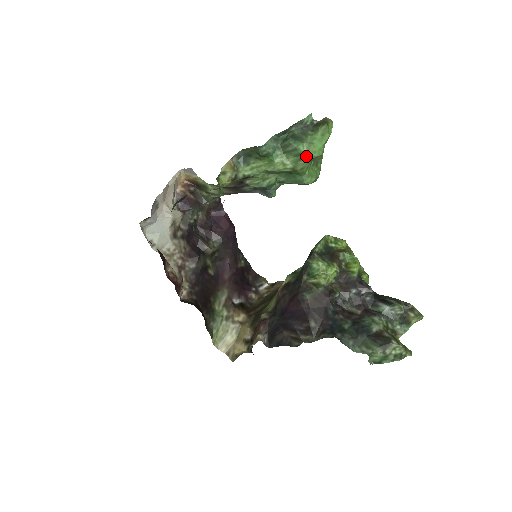
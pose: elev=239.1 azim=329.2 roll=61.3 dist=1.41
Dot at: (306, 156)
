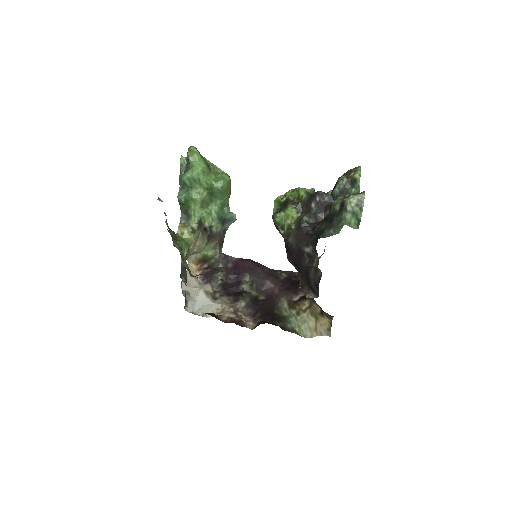
Dot at: (197, 176)
